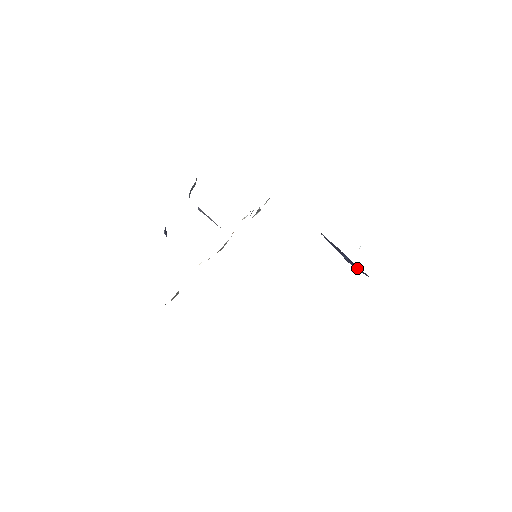
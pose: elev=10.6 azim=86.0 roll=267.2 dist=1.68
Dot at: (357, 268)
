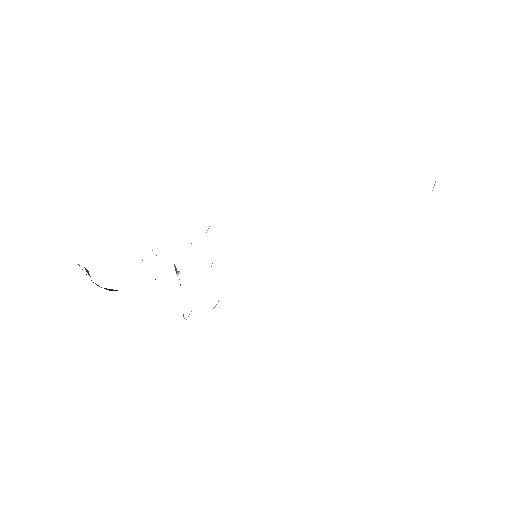
Dot at: occluded
